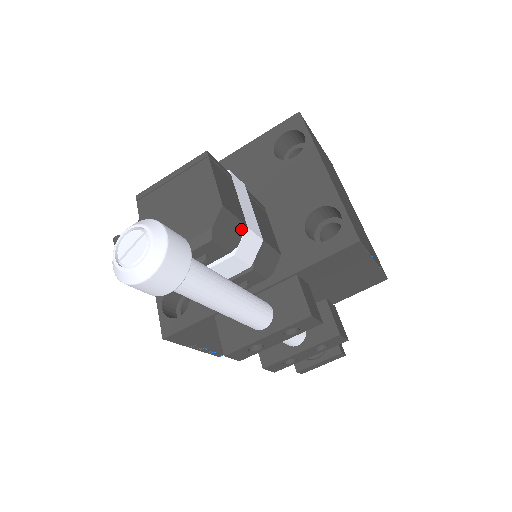
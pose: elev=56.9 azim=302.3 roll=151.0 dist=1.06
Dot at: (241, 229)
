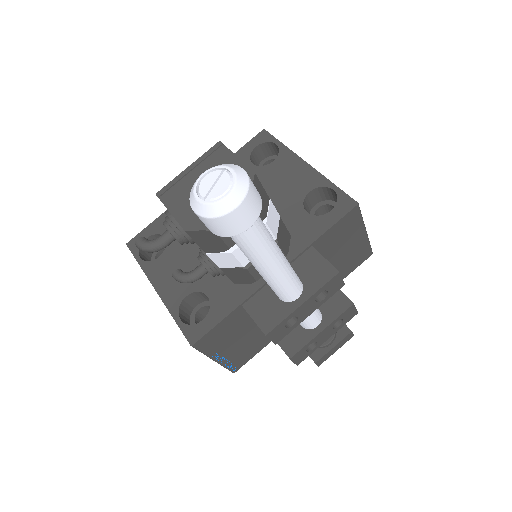
Dot at: (267, 200)
